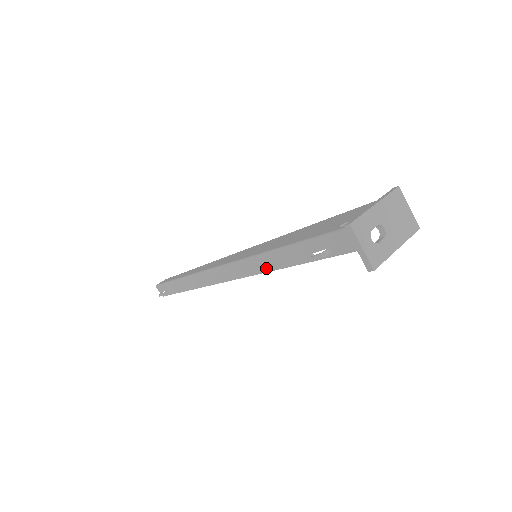
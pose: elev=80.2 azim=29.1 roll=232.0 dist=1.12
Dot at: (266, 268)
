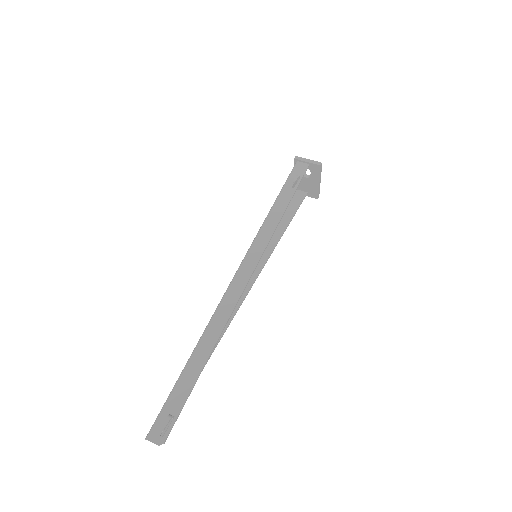
Dot at: (273, 226)
